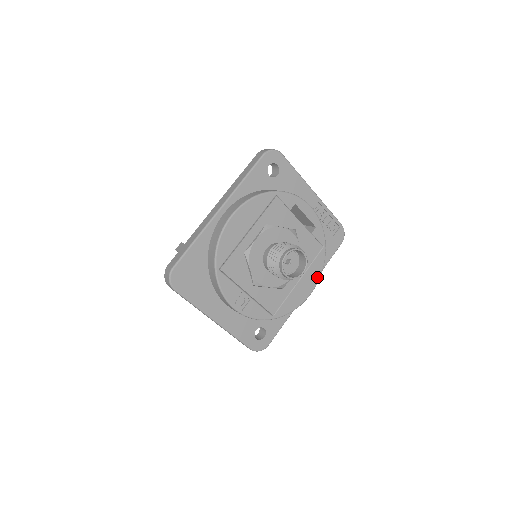
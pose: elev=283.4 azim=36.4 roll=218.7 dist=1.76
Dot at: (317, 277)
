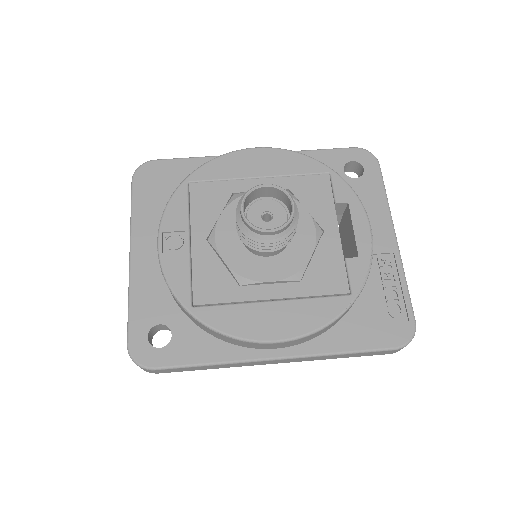
Dot at: (306, 327)
